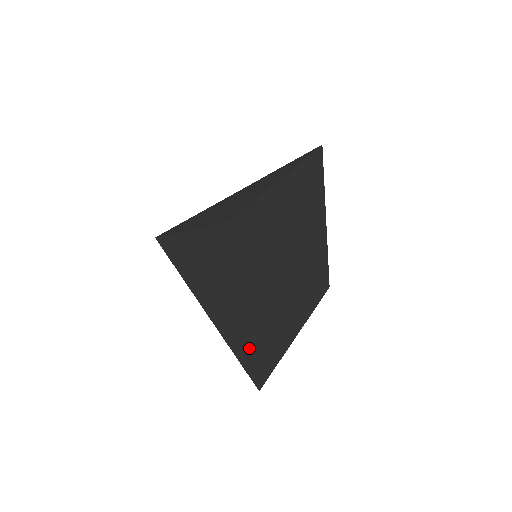
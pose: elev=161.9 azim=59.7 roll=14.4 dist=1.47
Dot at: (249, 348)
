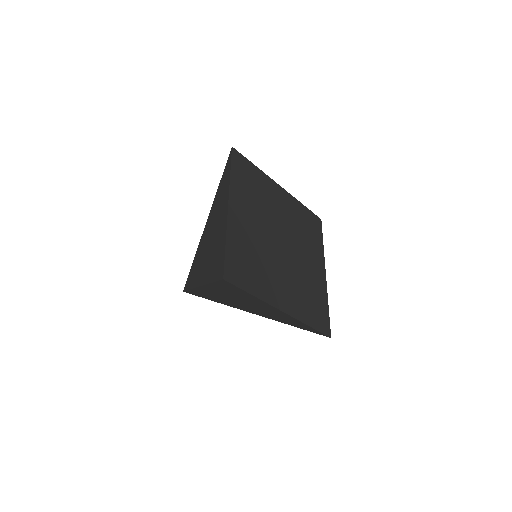
Dot at: (224, 238)
